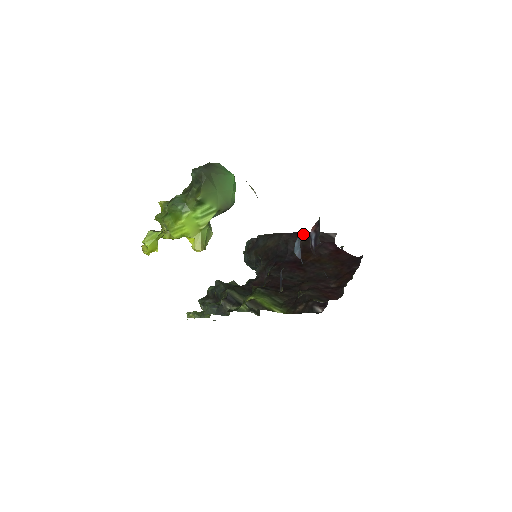
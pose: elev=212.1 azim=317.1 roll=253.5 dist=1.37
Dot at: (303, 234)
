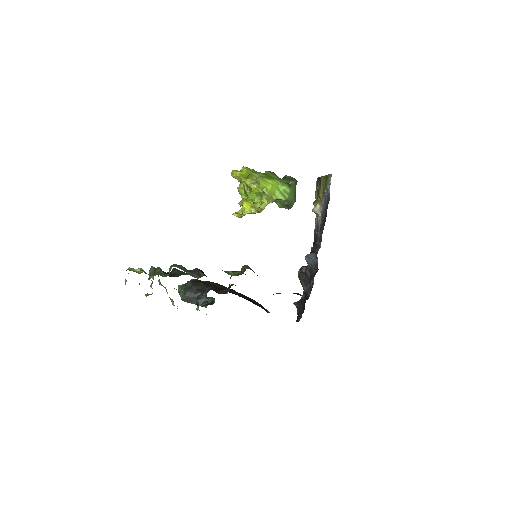
Dot at: (247, 297)
